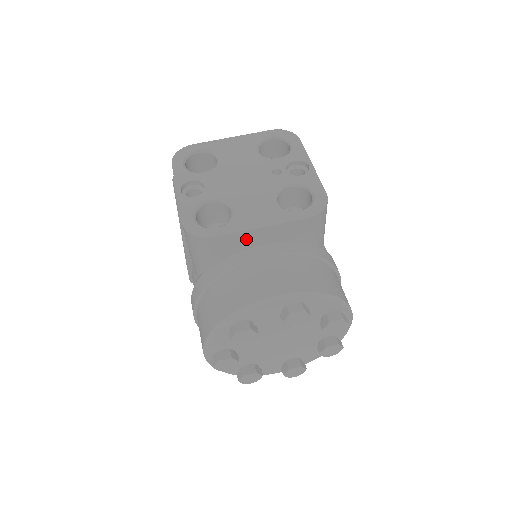
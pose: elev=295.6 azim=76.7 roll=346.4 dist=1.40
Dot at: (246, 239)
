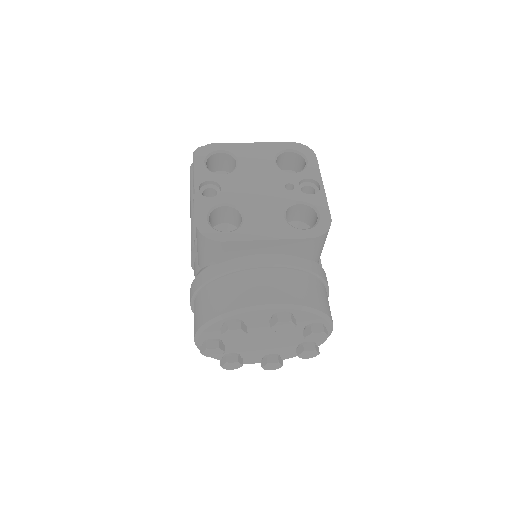
Dot at: (251, 247)
